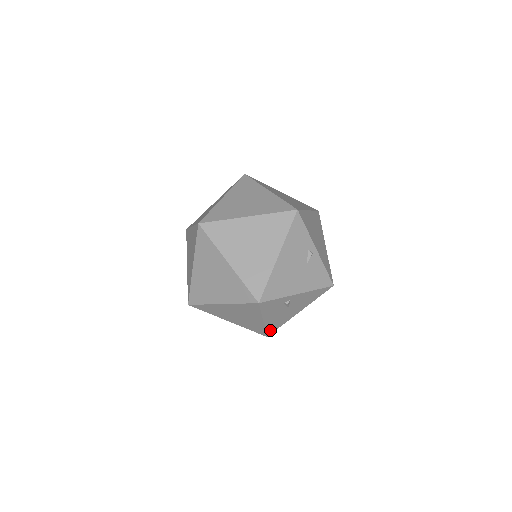
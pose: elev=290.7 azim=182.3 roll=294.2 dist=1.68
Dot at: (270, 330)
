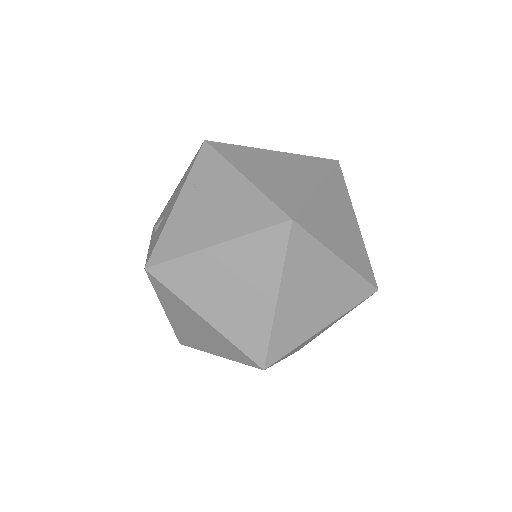
Dot at: occluded
